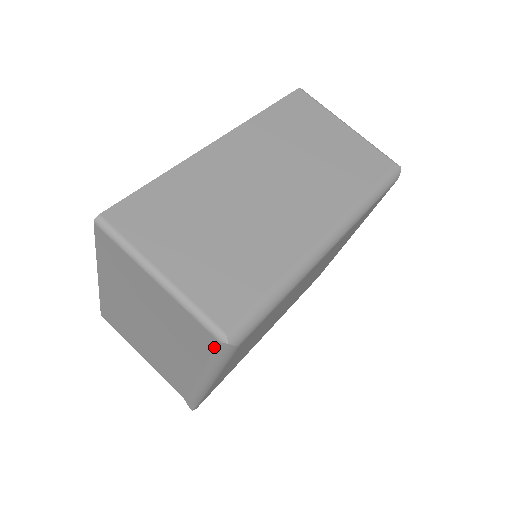
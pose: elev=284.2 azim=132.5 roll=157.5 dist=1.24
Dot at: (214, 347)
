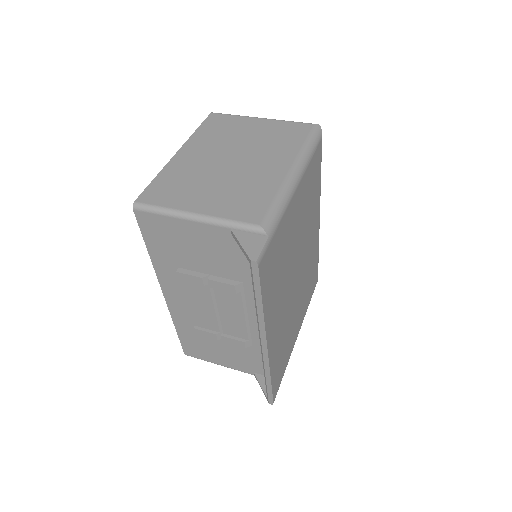
Dot at: (309, 130)
